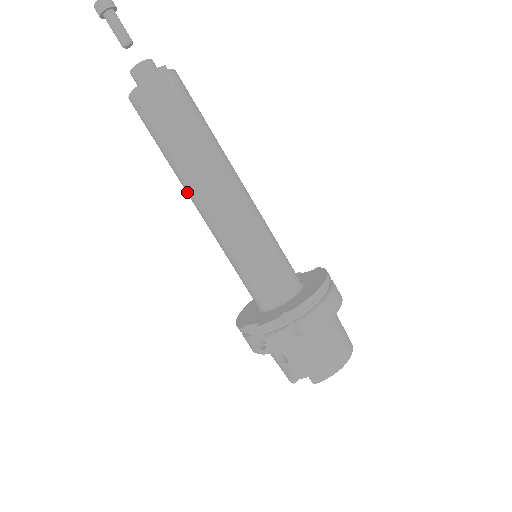
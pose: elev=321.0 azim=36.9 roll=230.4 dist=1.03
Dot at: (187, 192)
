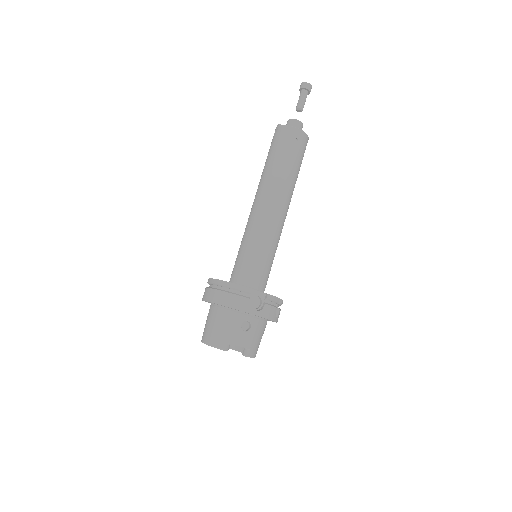
Dot at: (273, 192)
